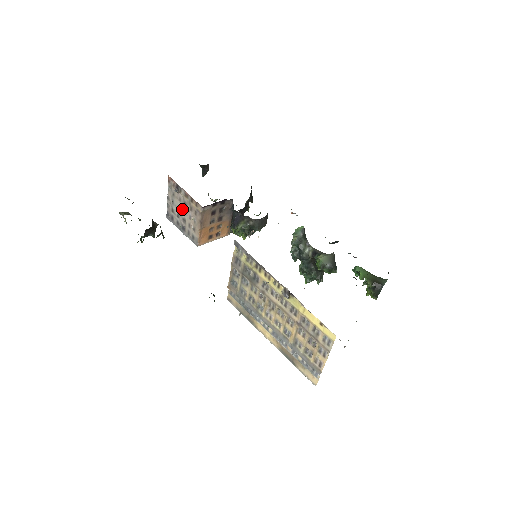
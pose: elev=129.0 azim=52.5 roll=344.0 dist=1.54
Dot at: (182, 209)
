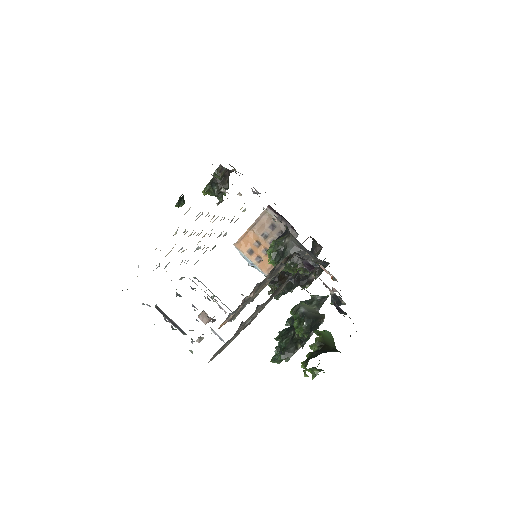
Dot at: occluded
